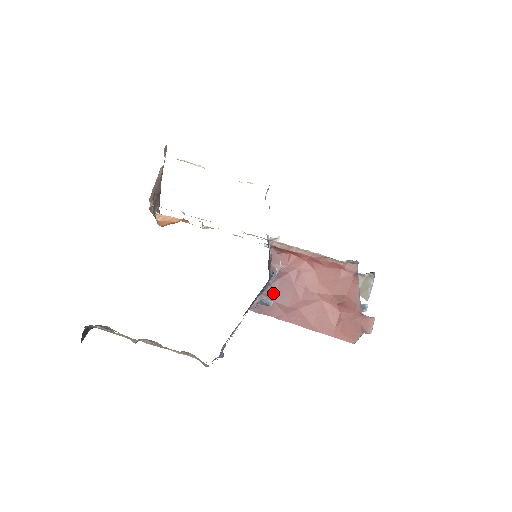
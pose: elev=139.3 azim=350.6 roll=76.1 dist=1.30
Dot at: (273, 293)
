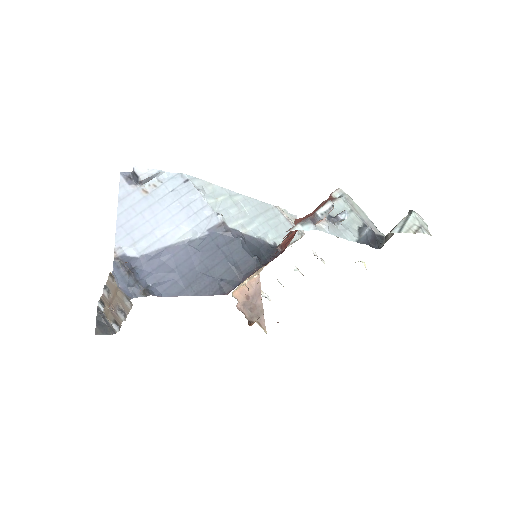
Dot at: occluded
